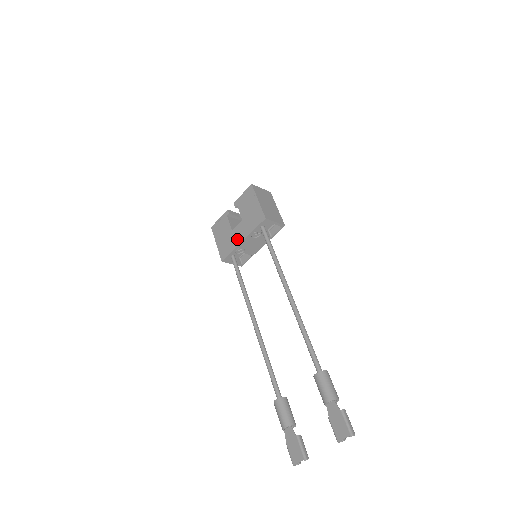
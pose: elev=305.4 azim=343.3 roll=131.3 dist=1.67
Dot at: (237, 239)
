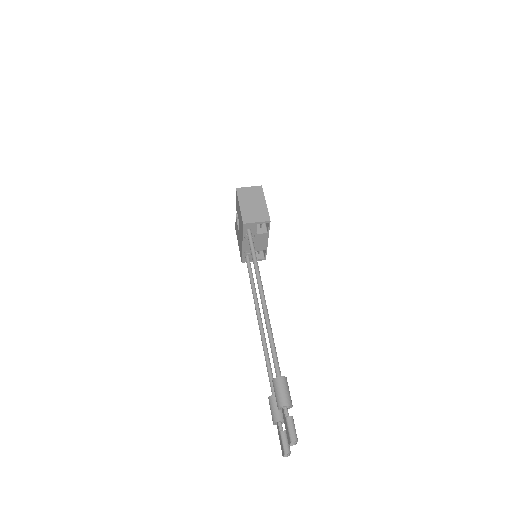
Dot at: (241, 243)
